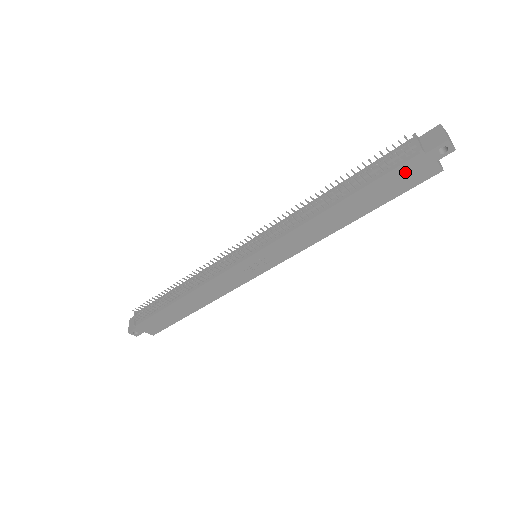
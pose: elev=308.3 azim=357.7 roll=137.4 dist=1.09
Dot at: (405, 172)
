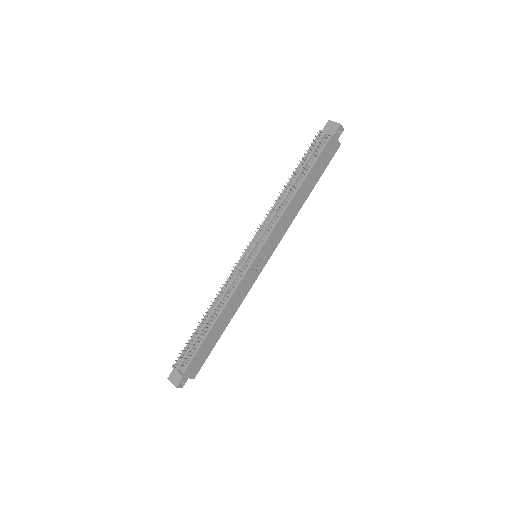
Dot at: (326, 152)
